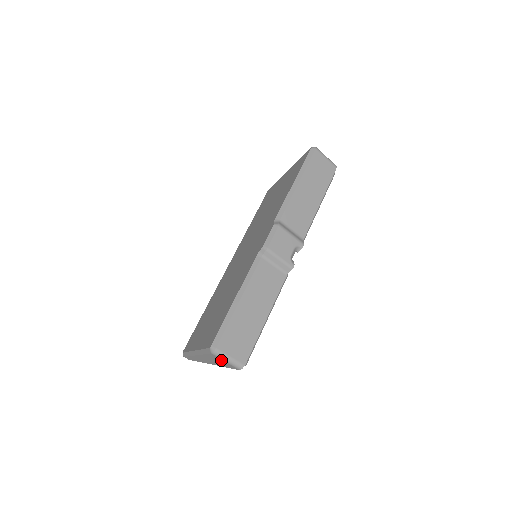
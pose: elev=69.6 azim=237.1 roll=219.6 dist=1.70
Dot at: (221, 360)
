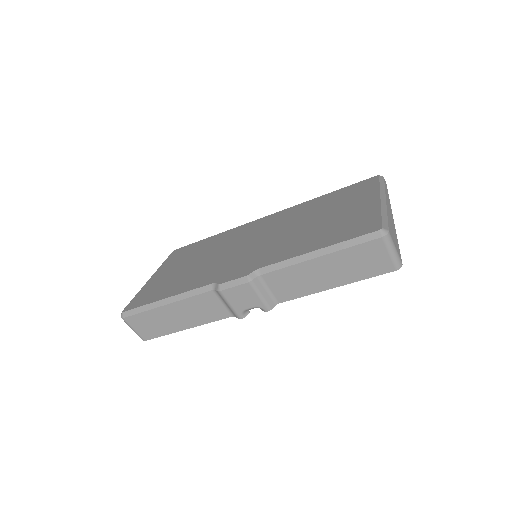
Dot at: occluded
